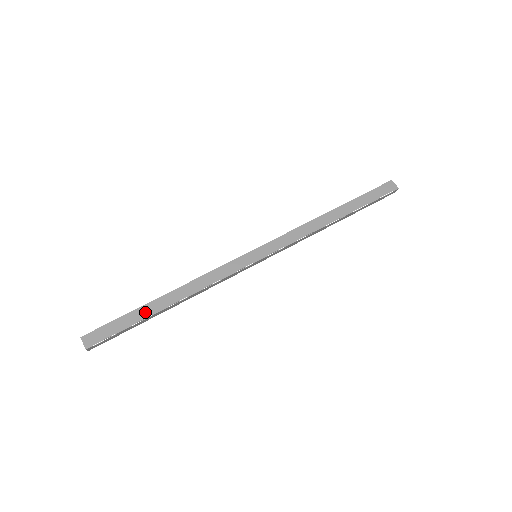
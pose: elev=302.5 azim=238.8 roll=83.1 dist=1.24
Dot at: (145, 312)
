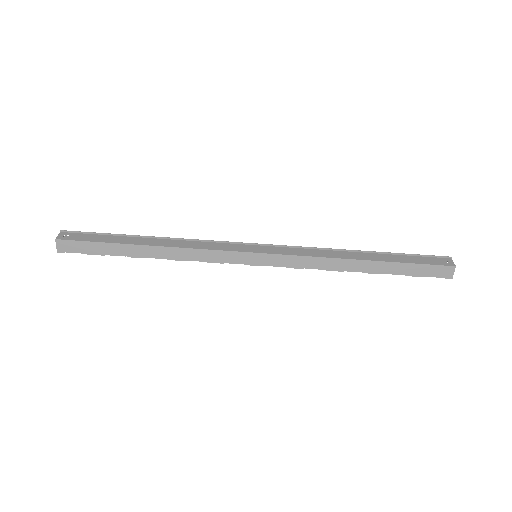
Dot at: (122, 251)
